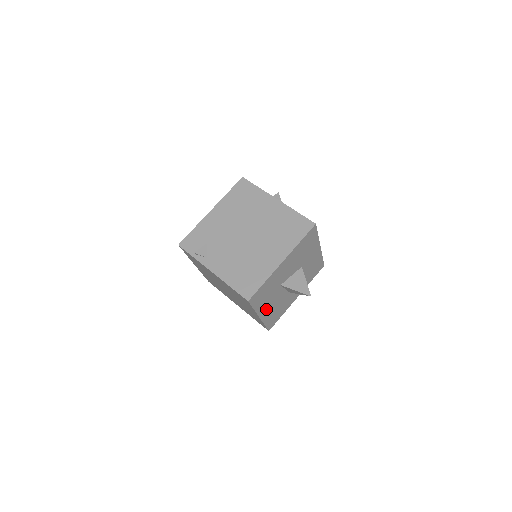
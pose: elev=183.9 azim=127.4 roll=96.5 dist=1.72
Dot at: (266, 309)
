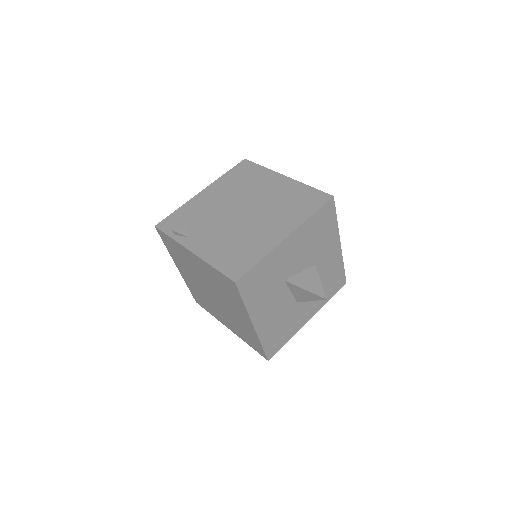
Dot at: (263, 315)
